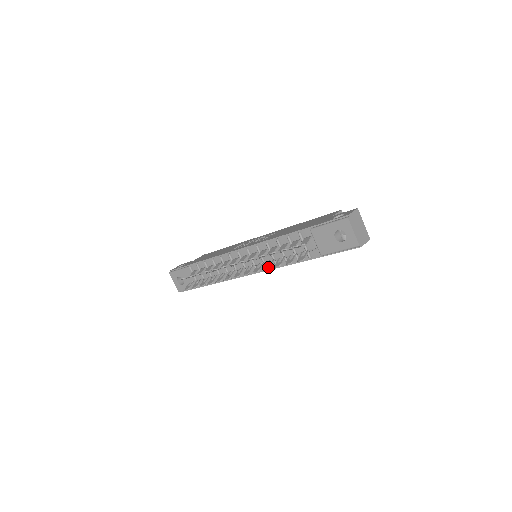
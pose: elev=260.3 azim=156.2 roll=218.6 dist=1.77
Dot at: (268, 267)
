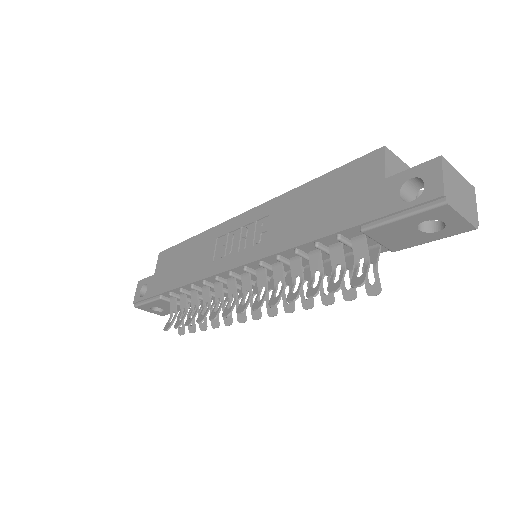
Dot at: (310, 305)
